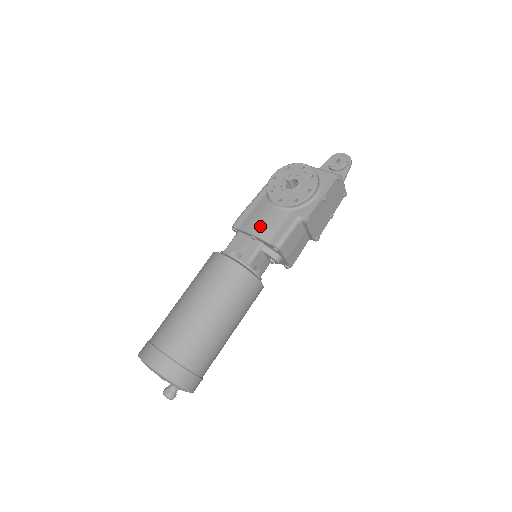
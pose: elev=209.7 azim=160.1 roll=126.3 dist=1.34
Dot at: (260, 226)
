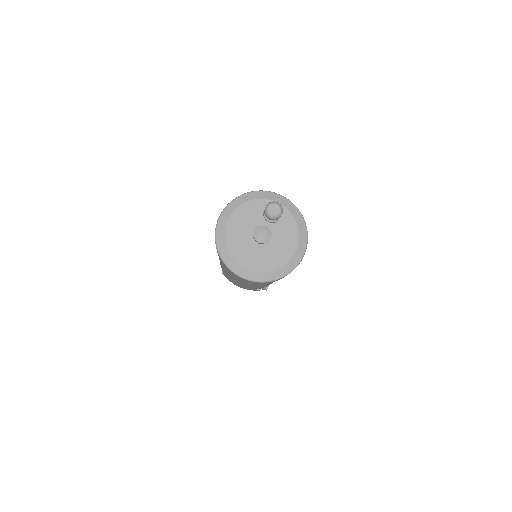
Dot at: occluded
